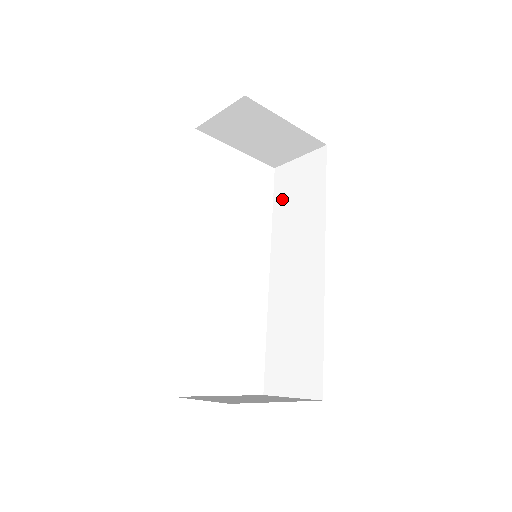
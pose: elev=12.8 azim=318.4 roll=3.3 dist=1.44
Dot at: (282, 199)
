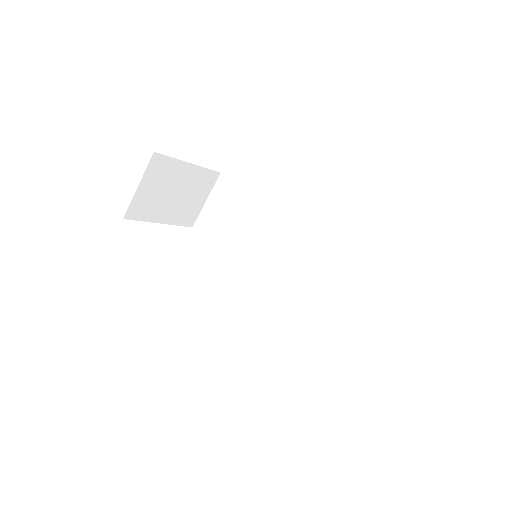
Dot at: (221, 236)
